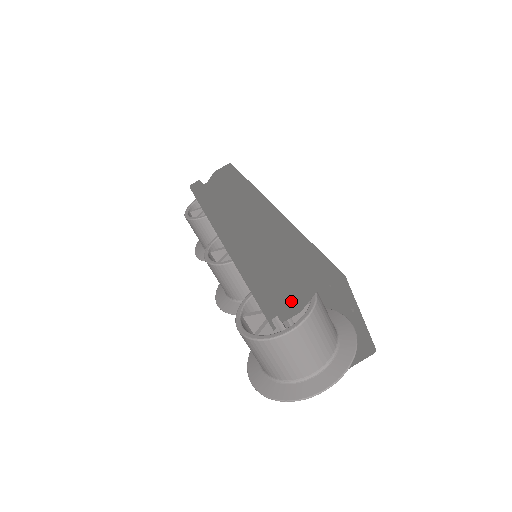
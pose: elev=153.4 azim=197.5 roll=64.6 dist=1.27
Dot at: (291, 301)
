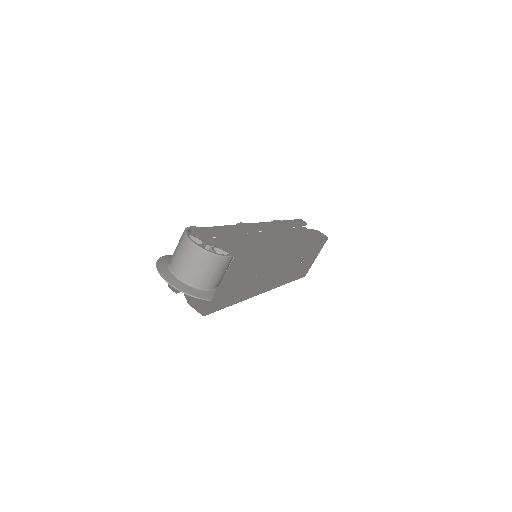
Dot at: (213, 242)
